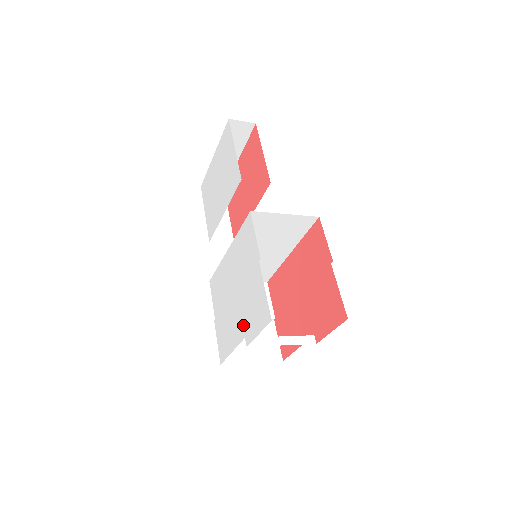
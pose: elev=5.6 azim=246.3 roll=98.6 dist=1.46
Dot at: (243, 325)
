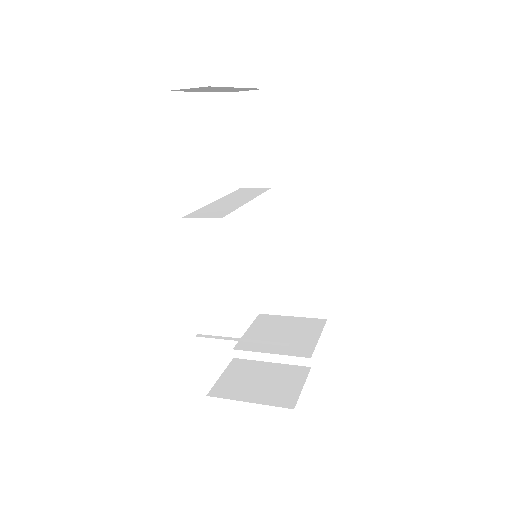
Dot at: occluded
